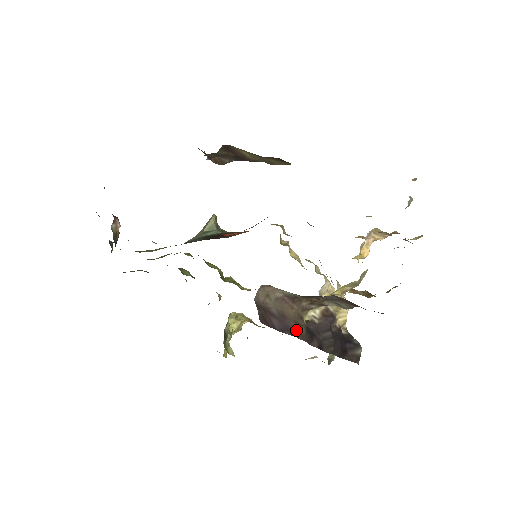
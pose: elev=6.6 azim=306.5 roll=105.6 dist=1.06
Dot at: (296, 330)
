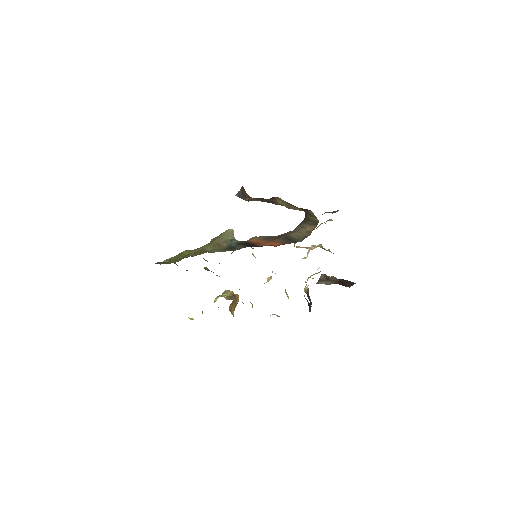
Dot at: occluded
